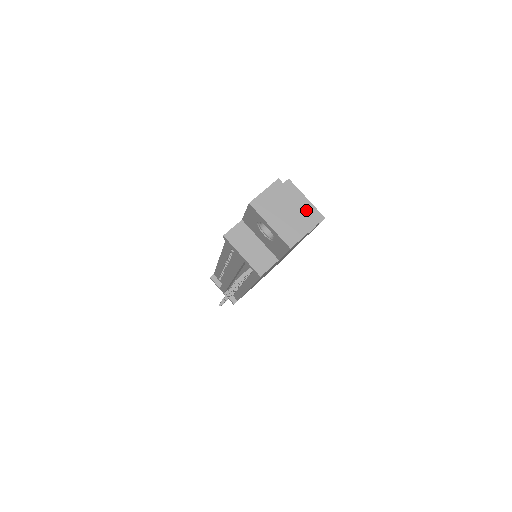
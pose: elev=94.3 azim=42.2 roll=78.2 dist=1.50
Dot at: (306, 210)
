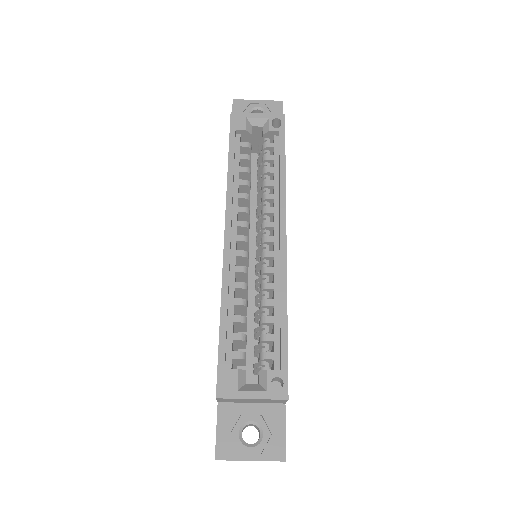
Dot at: occluded
